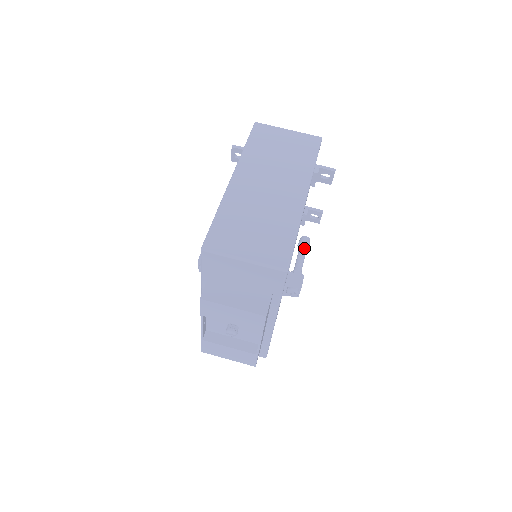
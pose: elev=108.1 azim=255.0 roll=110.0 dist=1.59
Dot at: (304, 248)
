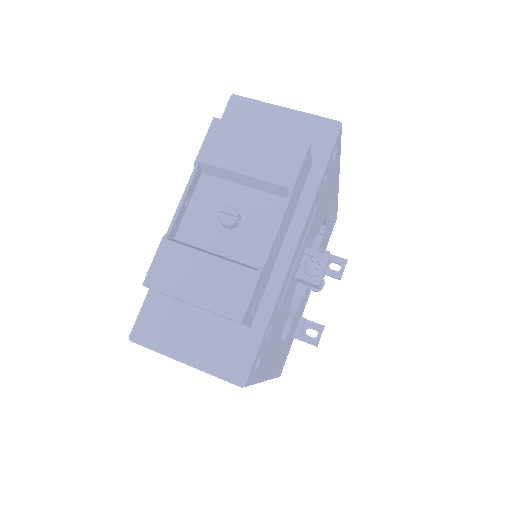
Dot at: occluded
